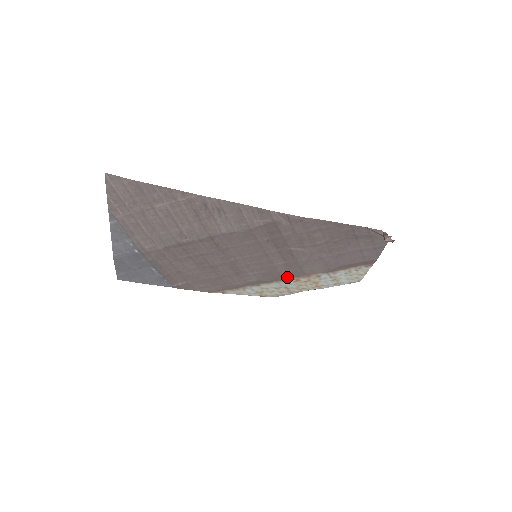
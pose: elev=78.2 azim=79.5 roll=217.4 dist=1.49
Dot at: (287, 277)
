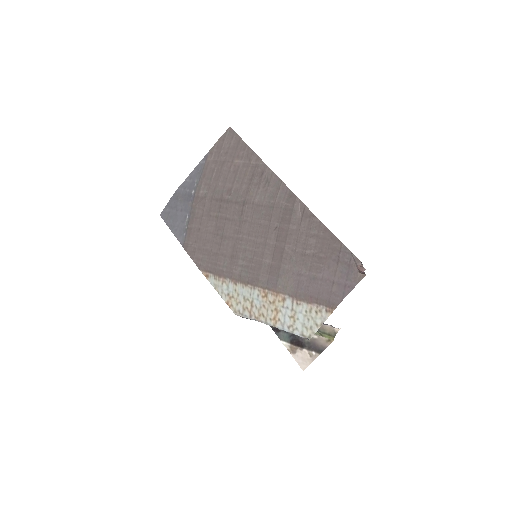
Dot at: (261, 285)
